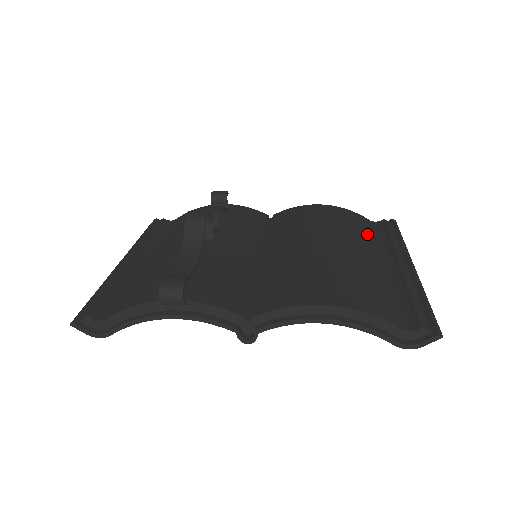
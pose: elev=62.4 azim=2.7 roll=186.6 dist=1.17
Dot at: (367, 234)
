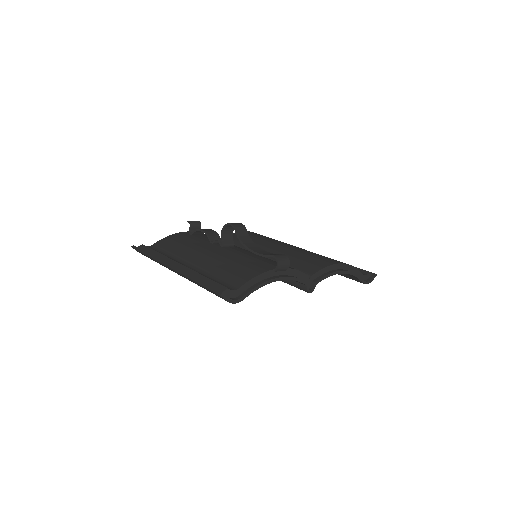
Dot at: occluded
